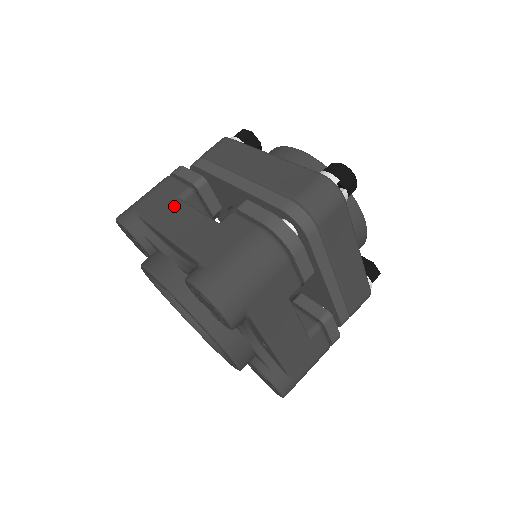
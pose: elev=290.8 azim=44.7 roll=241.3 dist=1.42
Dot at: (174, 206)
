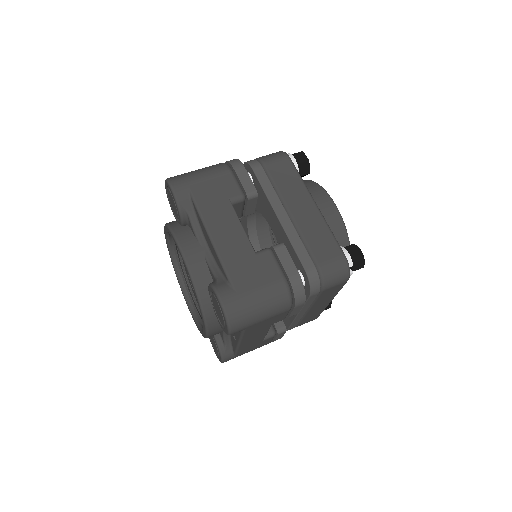
Dot at: (225, 208)
